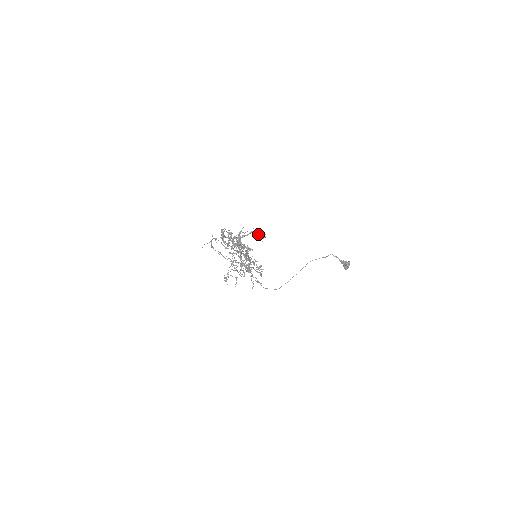
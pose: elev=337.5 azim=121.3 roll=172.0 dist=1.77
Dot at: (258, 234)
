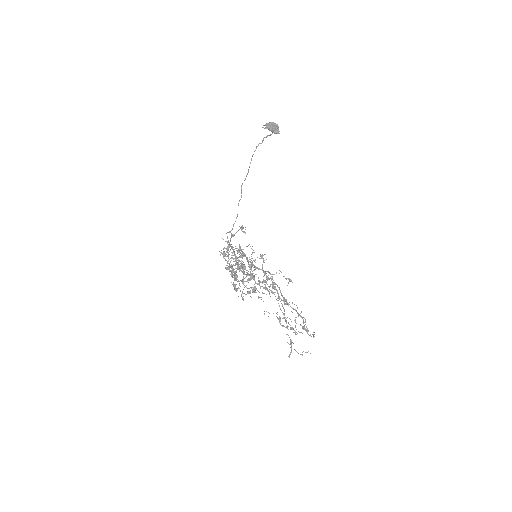
Dot at: occluded
